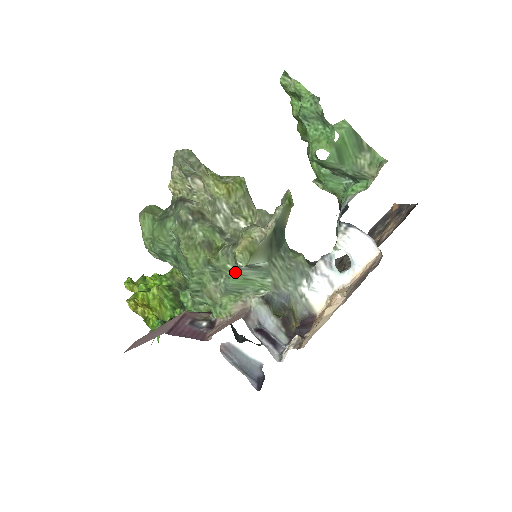
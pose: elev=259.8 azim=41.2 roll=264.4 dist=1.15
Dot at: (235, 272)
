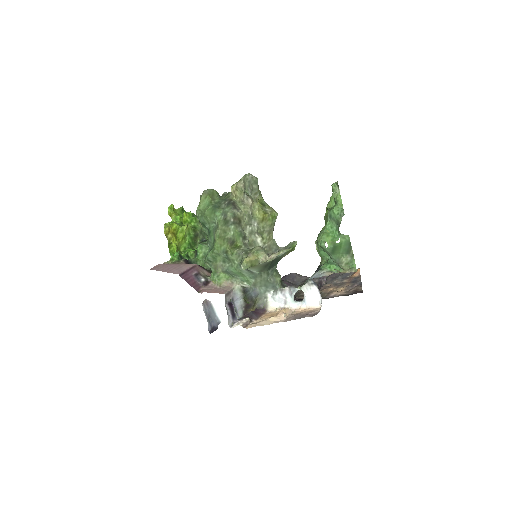
Dot at: (237, 267)
